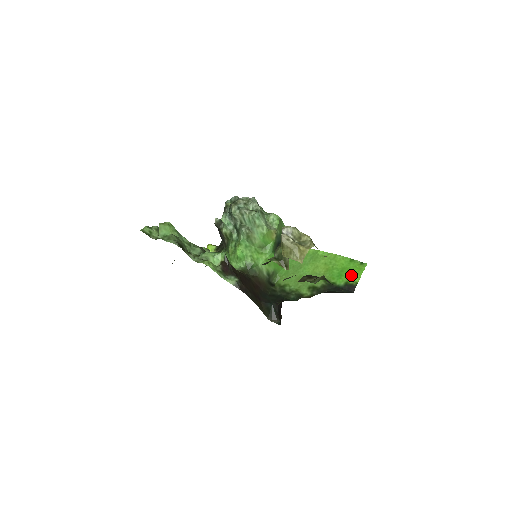
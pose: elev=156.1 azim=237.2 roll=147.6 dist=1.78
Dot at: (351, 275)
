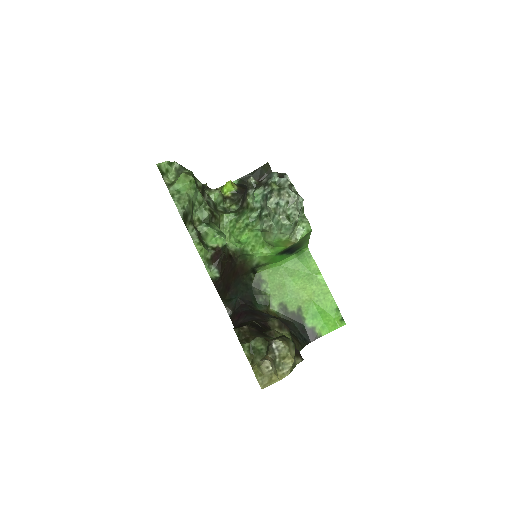
Dot at: (323, 324)
